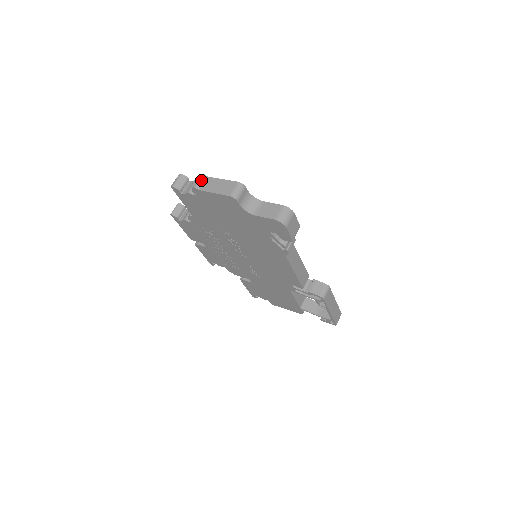
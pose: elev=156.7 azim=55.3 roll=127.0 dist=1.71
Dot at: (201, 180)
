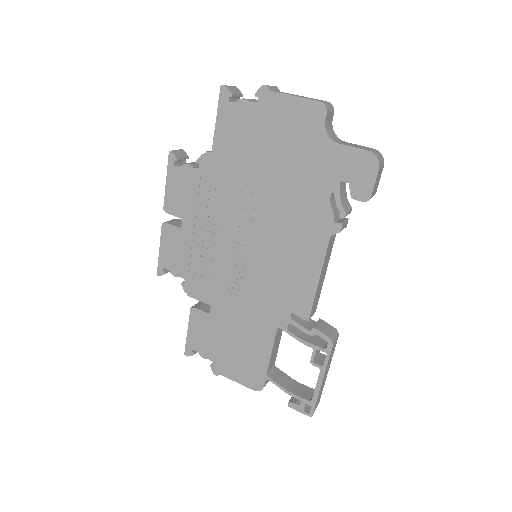
Dot at: (274, 87)
